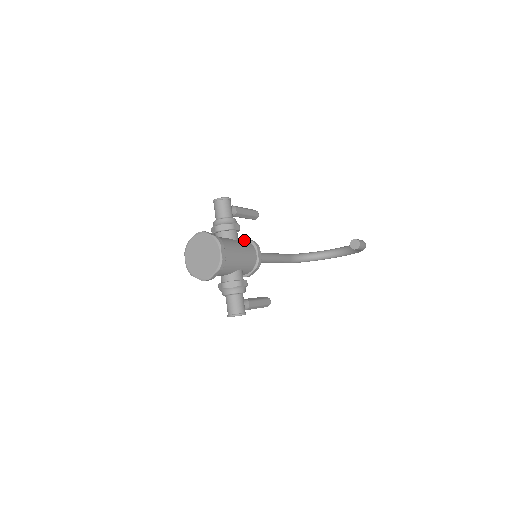
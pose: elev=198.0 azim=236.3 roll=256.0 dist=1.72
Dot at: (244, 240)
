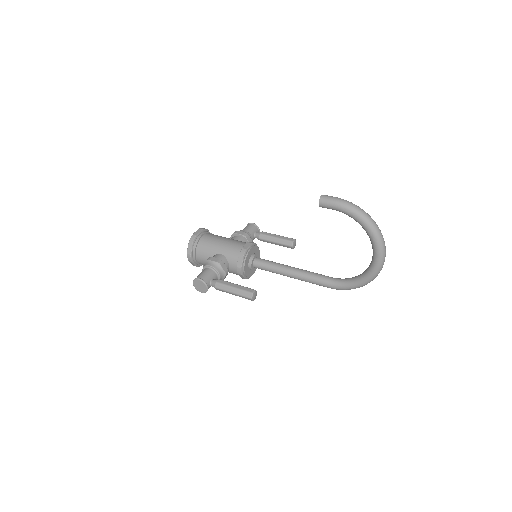
Dot at: occluded
